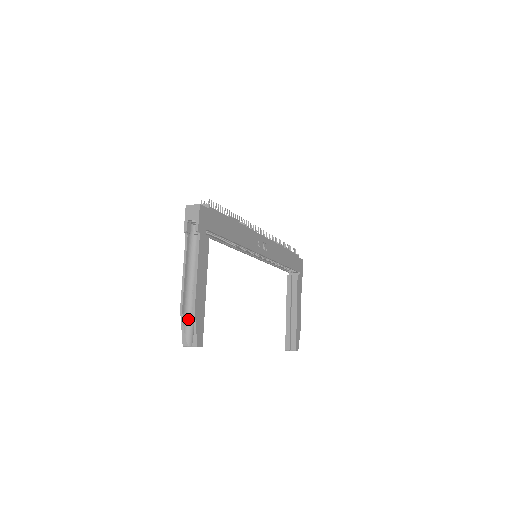
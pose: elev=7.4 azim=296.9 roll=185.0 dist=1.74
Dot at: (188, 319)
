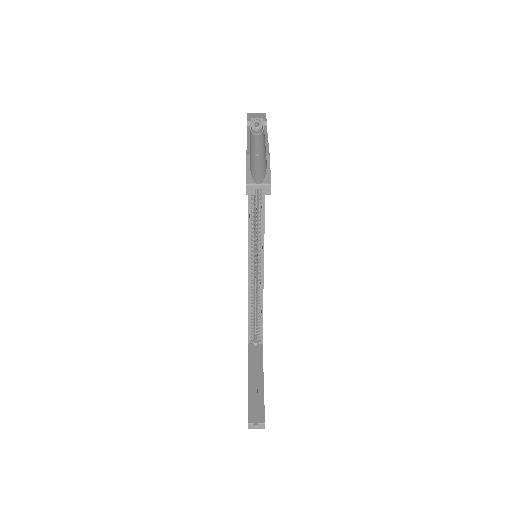
Dot at: (253, 168)
